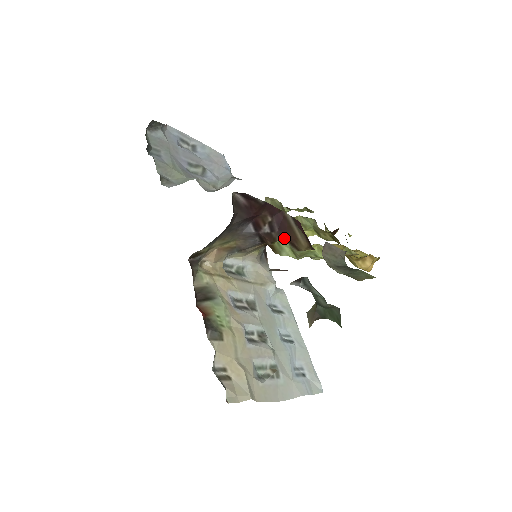
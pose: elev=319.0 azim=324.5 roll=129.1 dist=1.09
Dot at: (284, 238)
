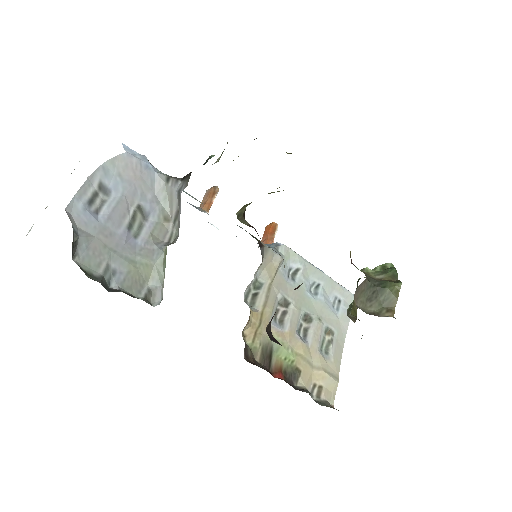
Dot at: occluded
